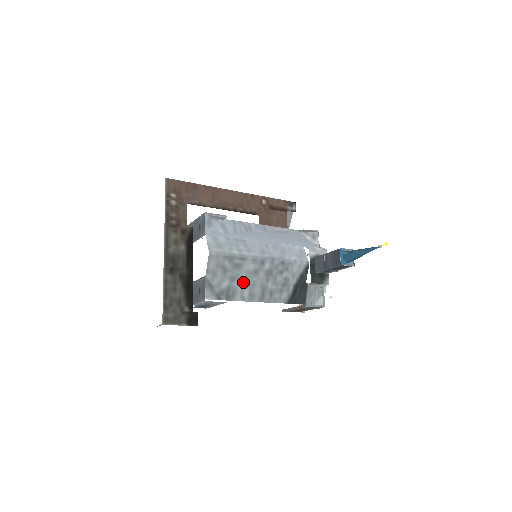
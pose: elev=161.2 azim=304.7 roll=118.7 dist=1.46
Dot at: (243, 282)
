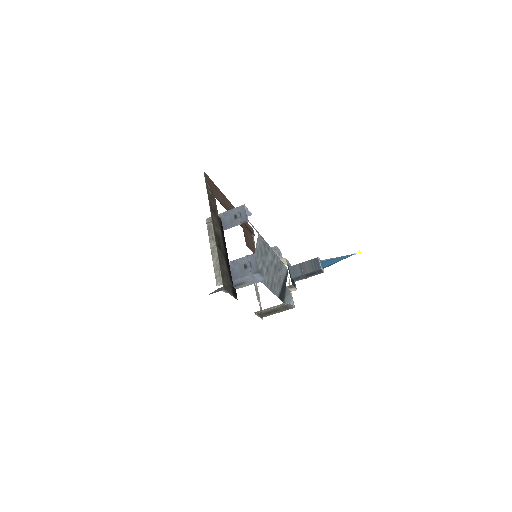
Dot at: (266, 269)
